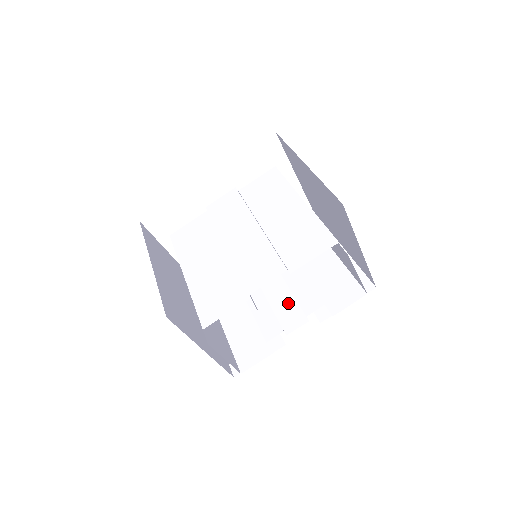
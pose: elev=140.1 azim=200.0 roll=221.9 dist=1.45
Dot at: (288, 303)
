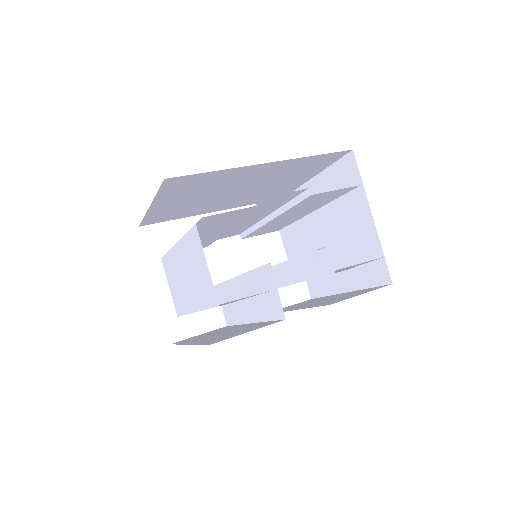
Dot at: occluded
